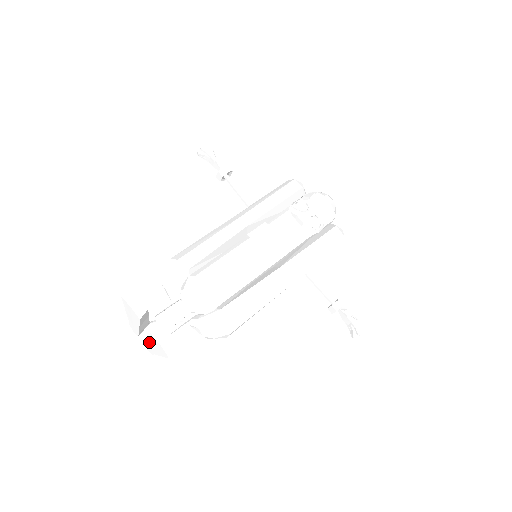
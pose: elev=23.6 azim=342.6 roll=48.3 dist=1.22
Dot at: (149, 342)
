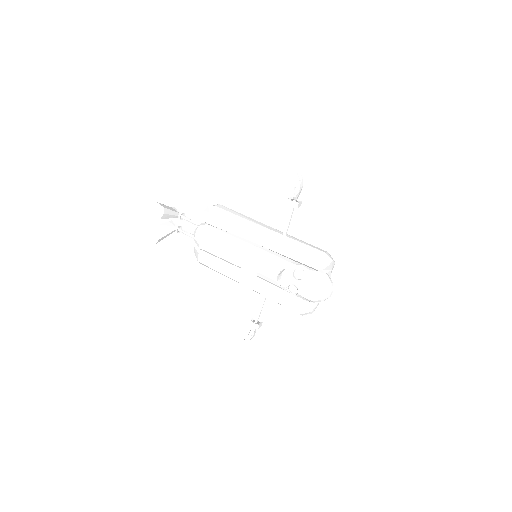
Dot at: (161, 226)
